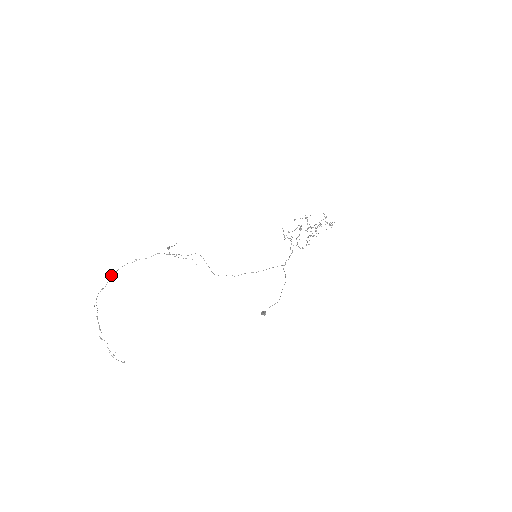
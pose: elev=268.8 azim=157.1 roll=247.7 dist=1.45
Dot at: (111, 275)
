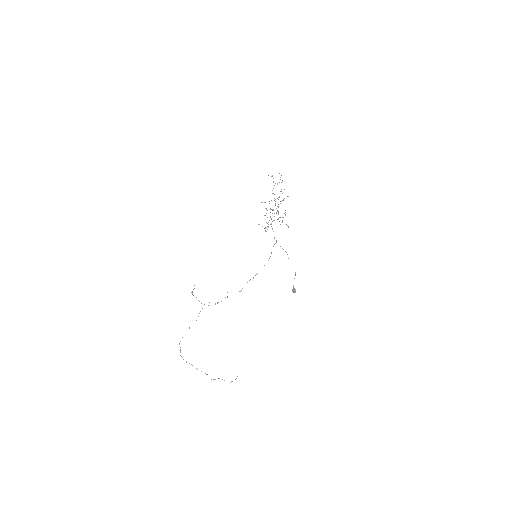
Dot at: (179, 343)
